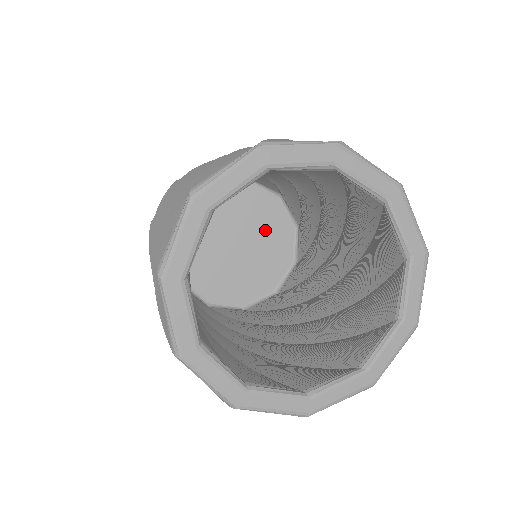
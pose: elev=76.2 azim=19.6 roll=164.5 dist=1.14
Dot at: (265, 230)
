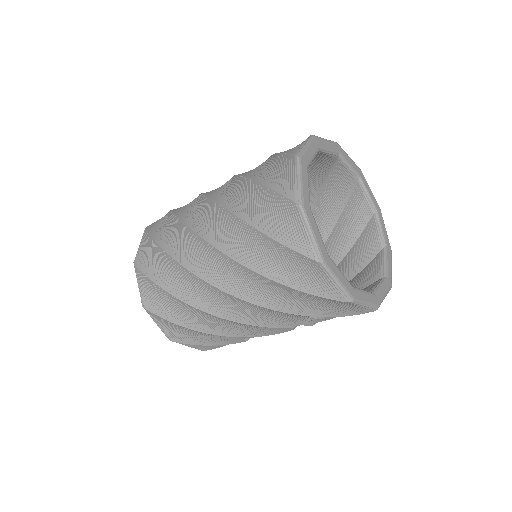
Dot at: occluded
